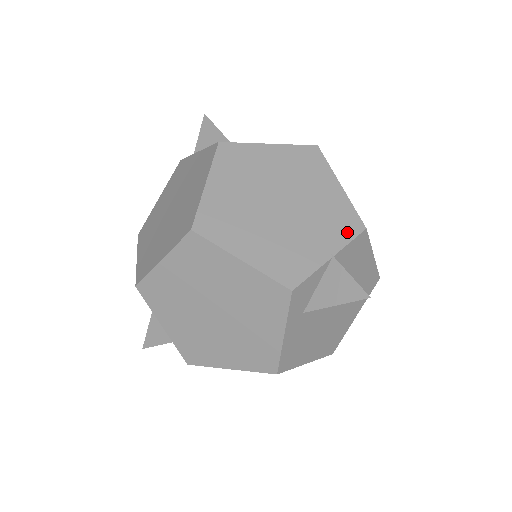
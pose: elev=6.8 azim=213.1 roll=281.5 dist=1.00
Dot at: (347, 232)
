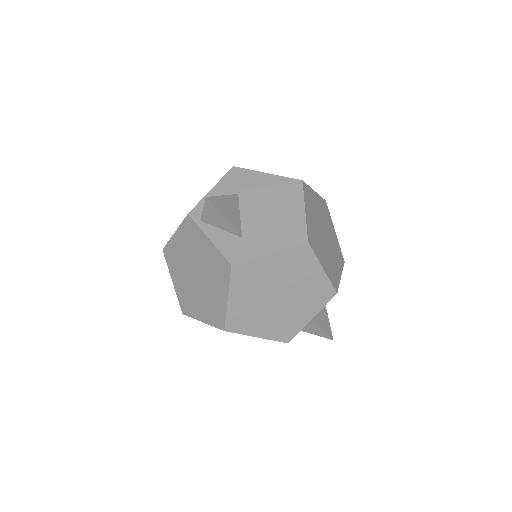
Dot at: (324, 300)
